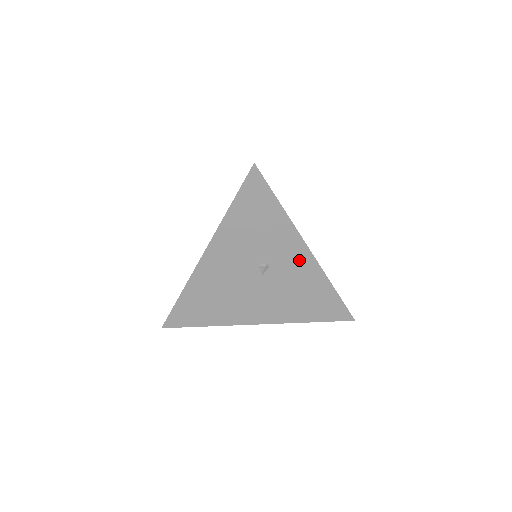
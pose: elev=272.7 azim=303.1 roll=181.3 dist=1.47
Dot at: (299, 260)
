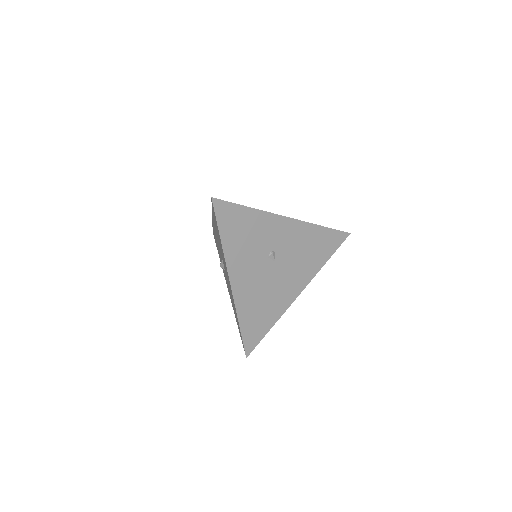
Dot at: (288, 230)
